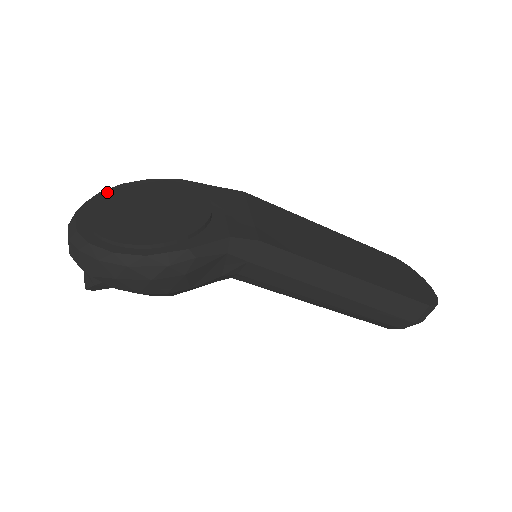
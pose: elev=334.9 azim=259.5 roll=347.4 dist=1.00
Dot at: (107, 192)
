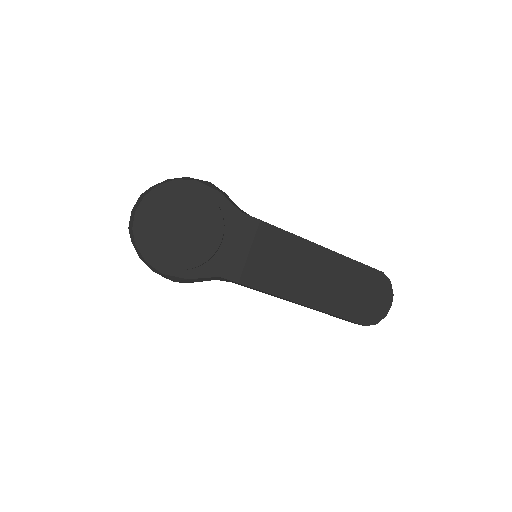
Dot at: (161, 192)
